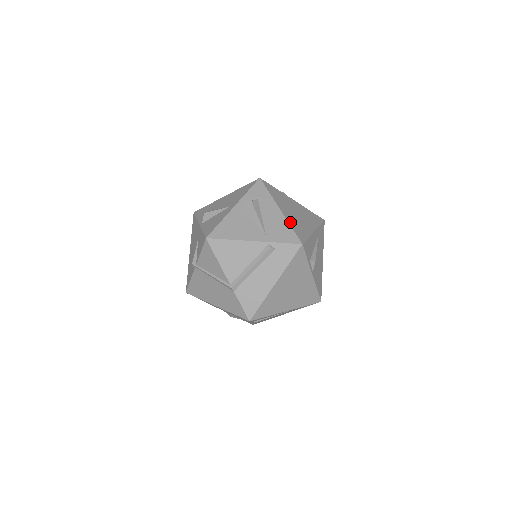
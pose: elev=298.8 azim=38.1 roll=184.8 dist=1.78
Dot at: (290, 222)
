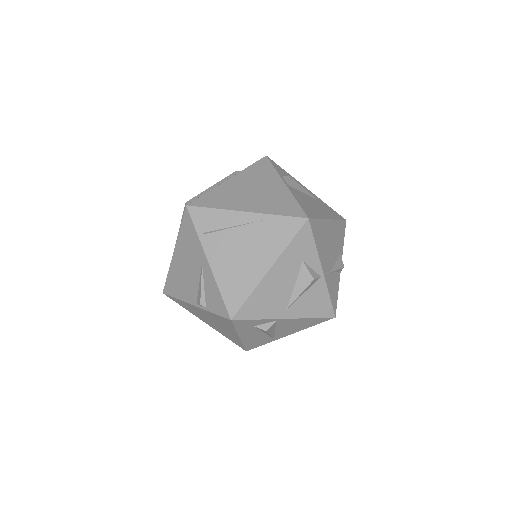
Dot at: occluded
